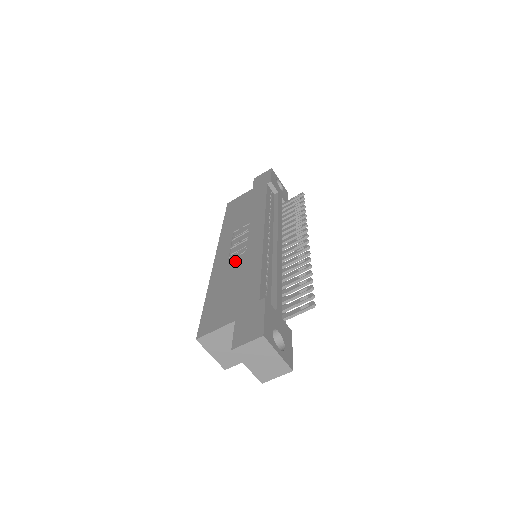
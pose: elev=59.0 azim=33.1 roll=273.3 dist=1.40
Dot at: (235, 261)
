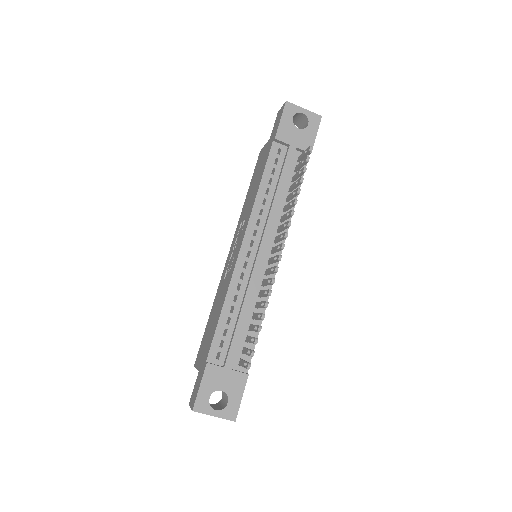
Dot at: (224, 281)
